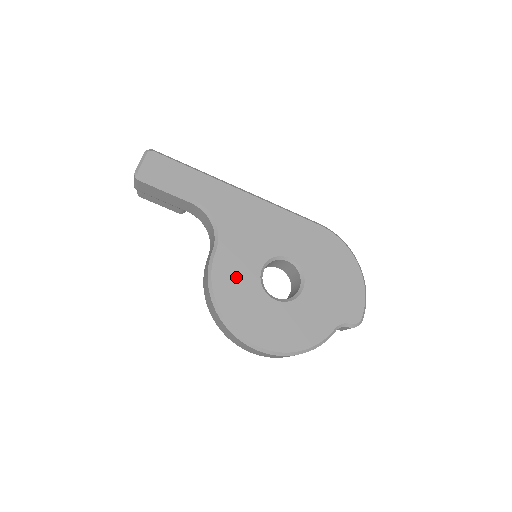
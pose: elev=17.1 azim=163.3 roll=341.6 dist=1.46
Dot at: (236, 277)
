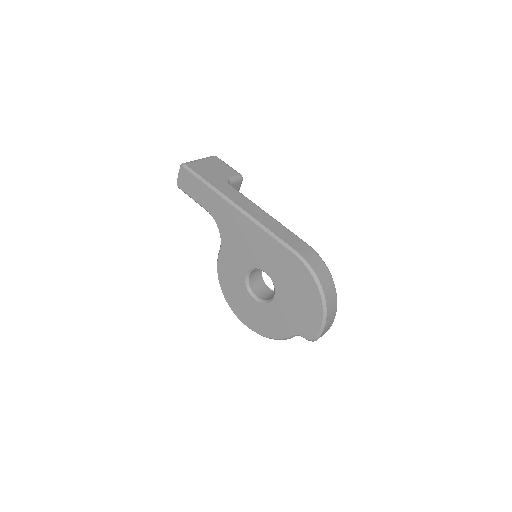
Dot at: (231, 274)
